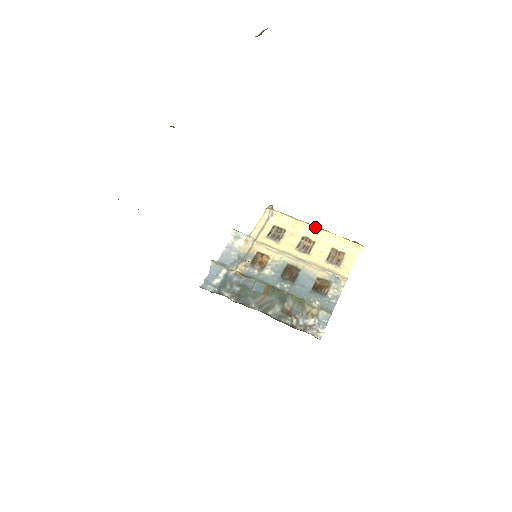
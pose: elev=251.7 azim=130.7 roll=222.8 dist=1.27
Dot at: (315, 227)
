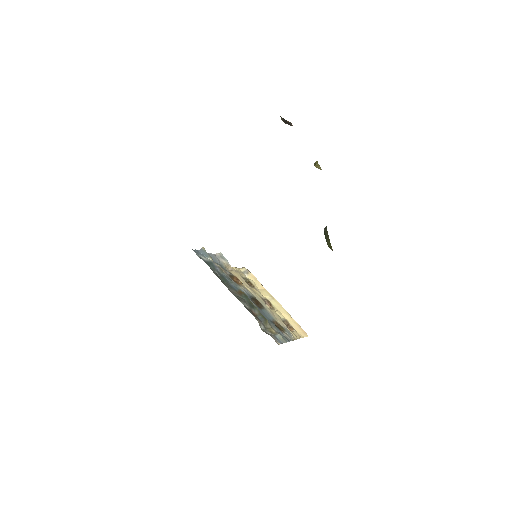
Dot at: (277, 301)
